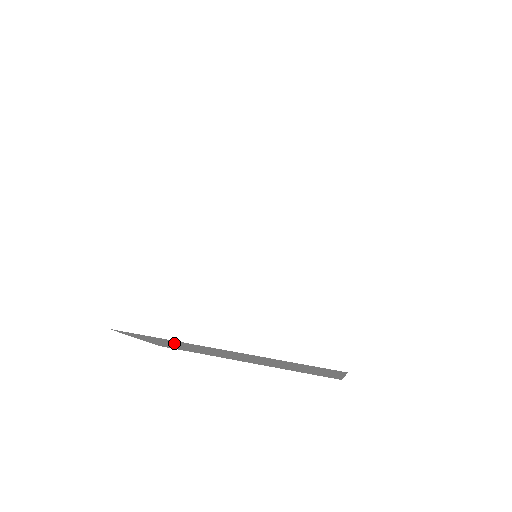
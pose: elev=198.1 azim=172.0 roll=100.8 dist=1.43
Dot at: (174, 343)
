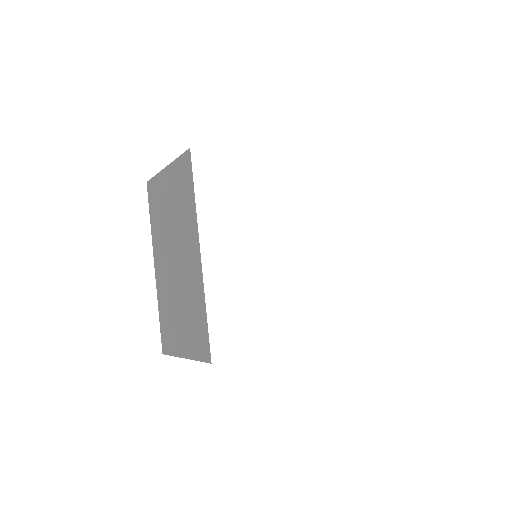
Dot at: occluded
